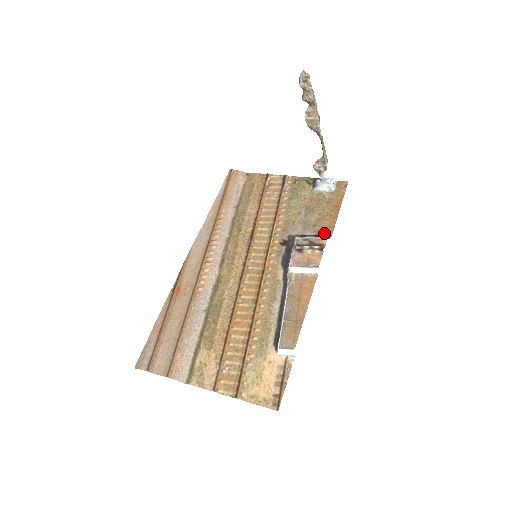
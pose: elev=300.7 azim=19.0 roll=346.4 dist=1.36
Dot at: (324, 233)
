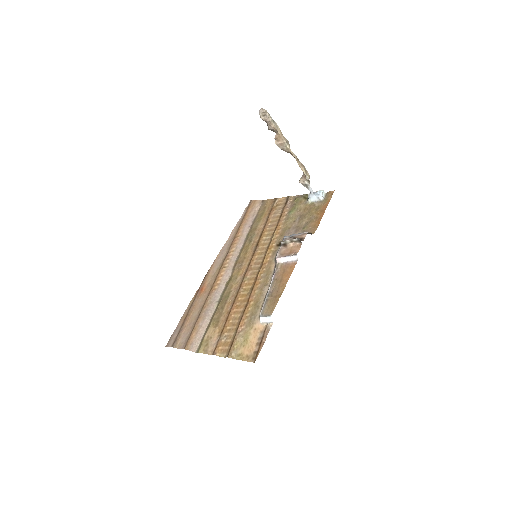
Dot at: (310, 231)
